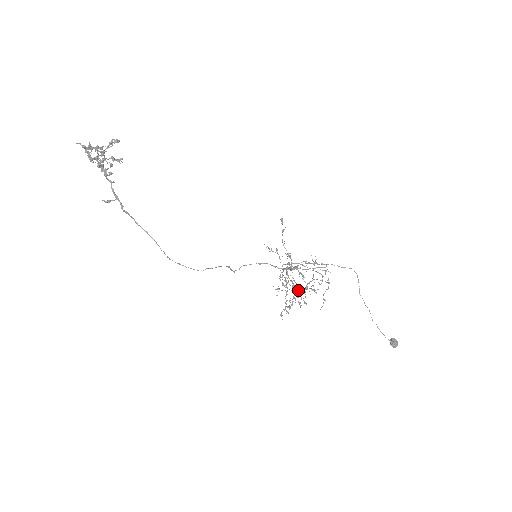
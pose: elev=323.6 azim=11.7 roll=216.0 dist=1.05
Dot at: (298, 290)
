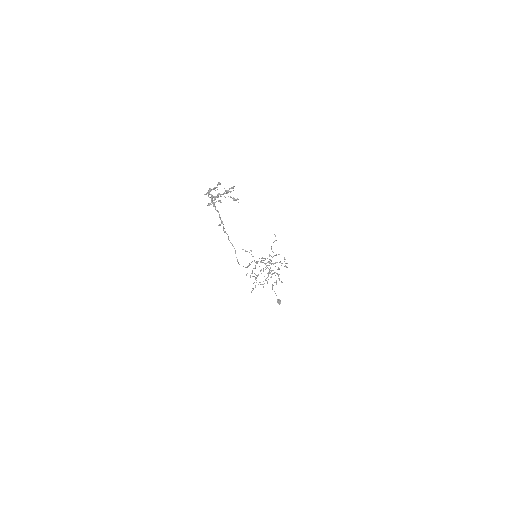
Dot at: occluded
